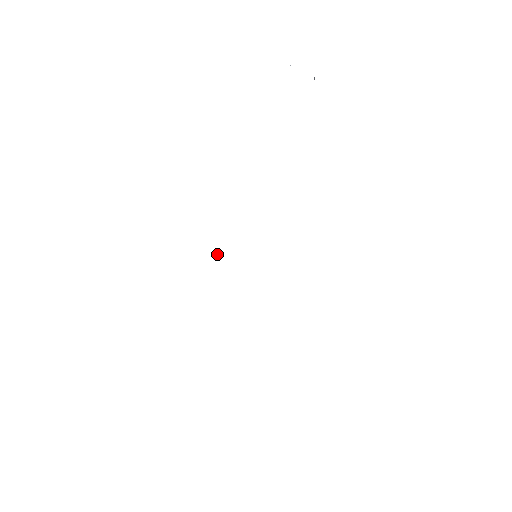
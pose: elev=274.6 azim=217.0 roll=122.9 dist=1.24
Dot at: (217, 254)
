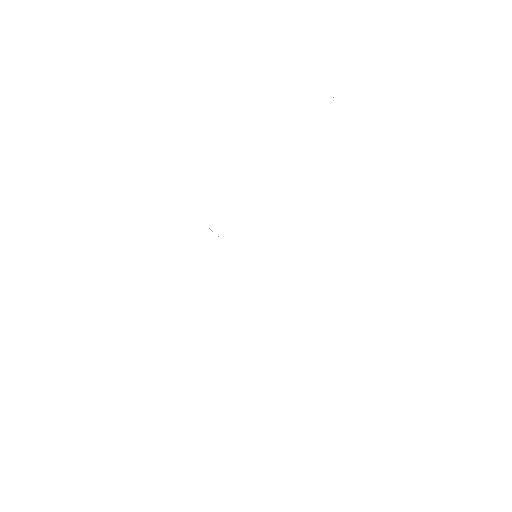
Dot at: occluded
